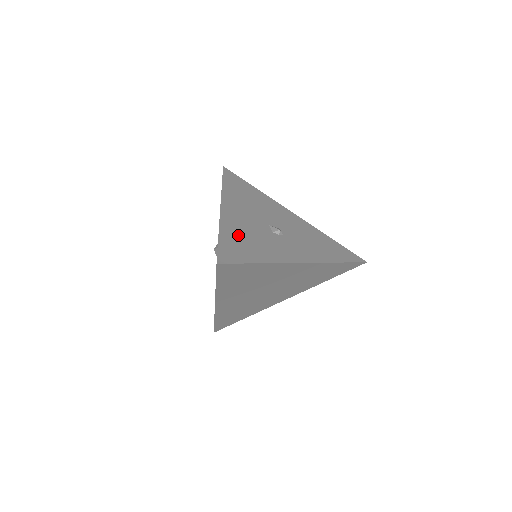
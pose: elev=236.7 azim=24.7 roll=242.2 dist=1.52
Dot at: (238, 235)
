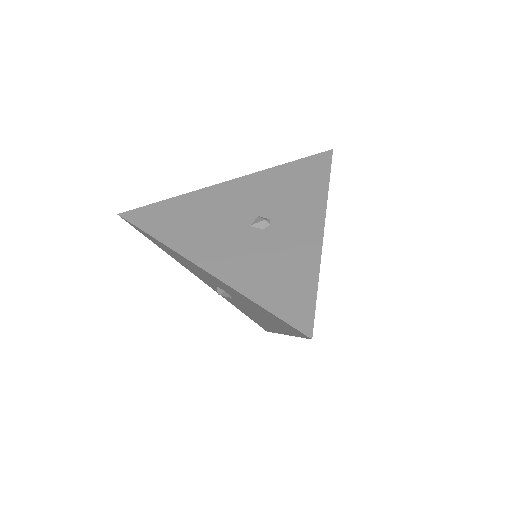
Dot at: (262, 278)
